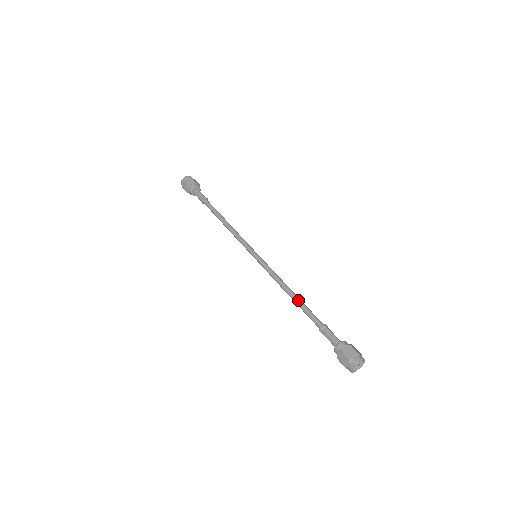
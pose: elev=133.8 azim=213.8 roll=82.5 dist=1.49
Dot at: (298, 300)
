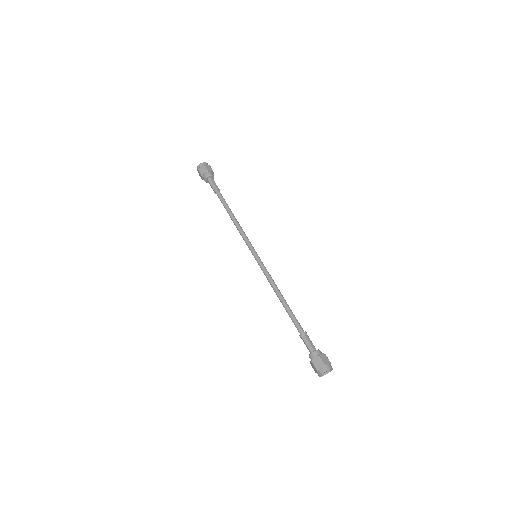
Dot at: (285, 306)
